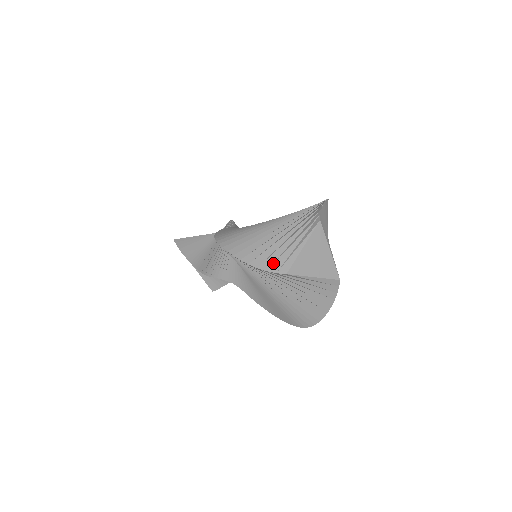
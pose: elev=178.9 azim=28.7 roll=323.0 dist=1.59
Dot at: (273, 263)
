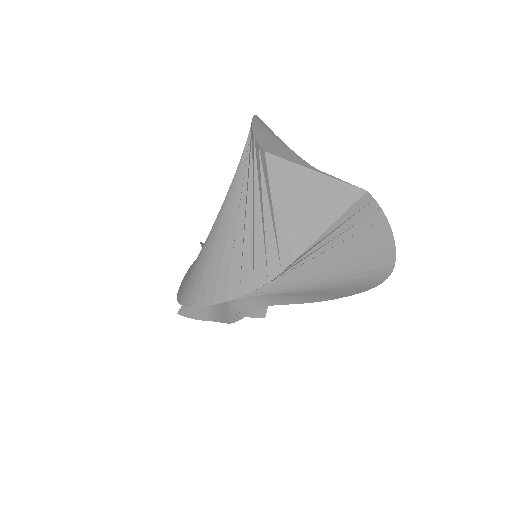
Dot at: (265, 264)
